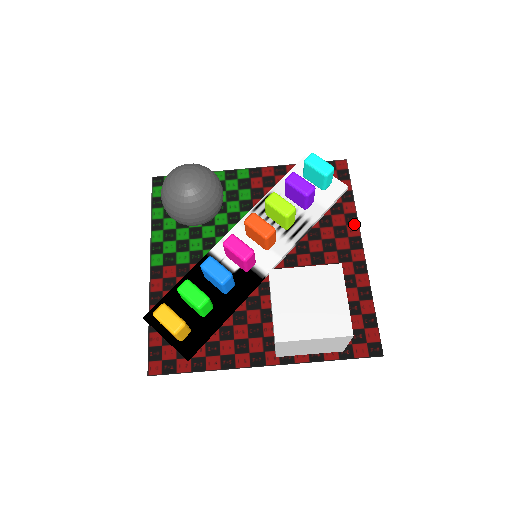
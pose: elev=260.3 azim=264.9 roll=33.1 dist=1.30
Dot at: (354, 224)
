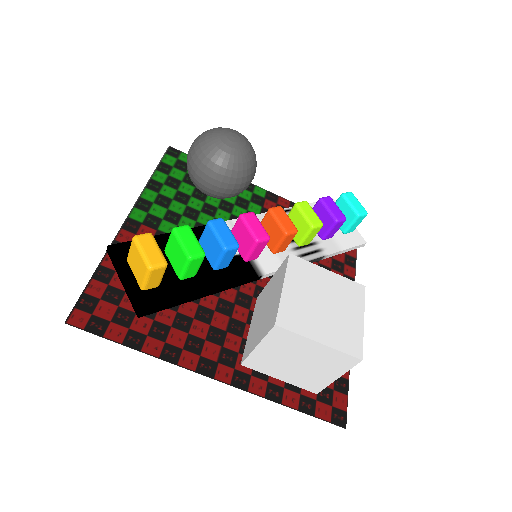
Dot at: occluded
